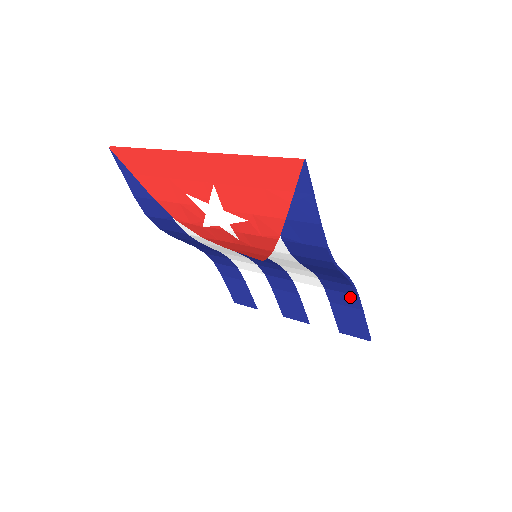
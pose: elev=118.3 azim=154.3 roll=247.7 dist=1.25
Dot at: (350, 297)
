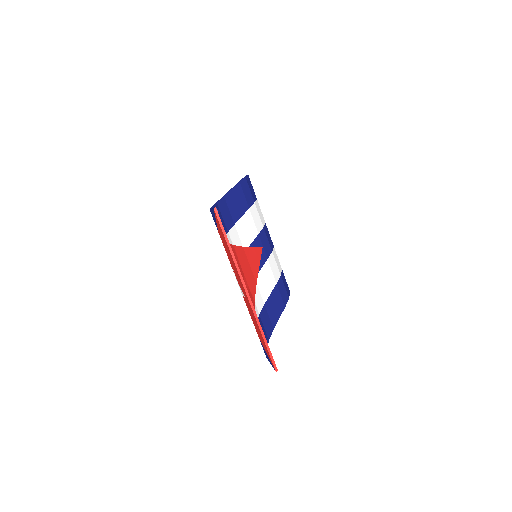
Dot at: occluded
